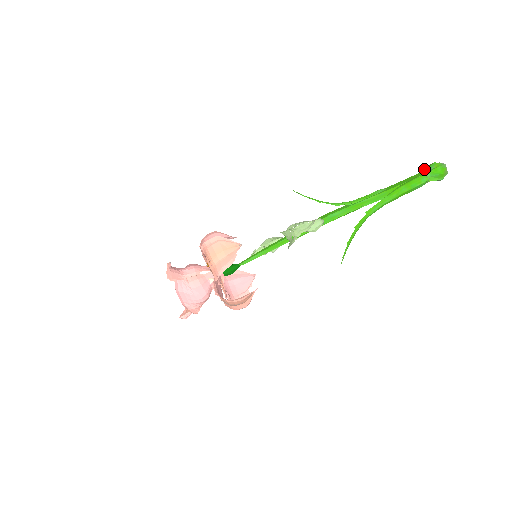
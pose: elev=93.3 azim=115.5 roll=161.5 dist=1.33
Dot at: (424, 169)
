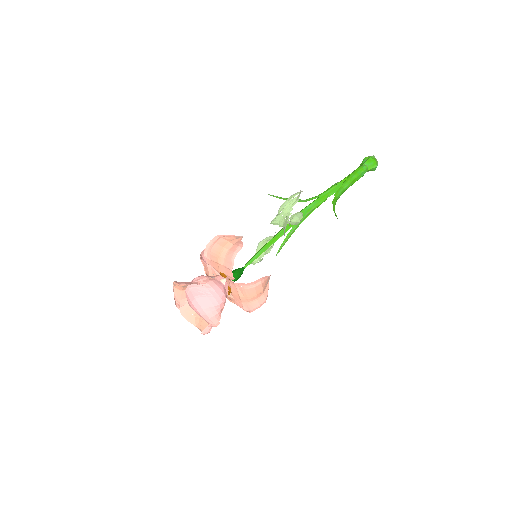
Dot at: (360, 165)
